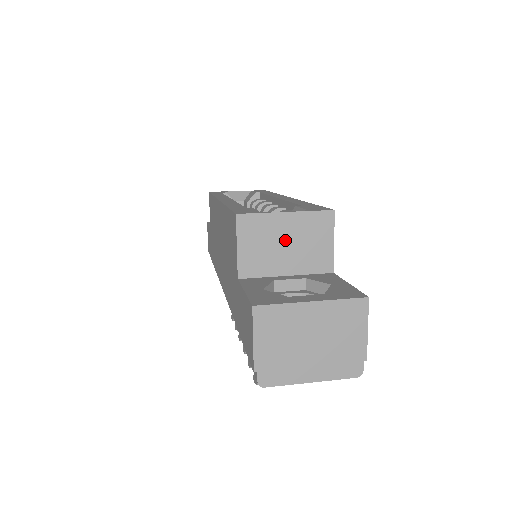
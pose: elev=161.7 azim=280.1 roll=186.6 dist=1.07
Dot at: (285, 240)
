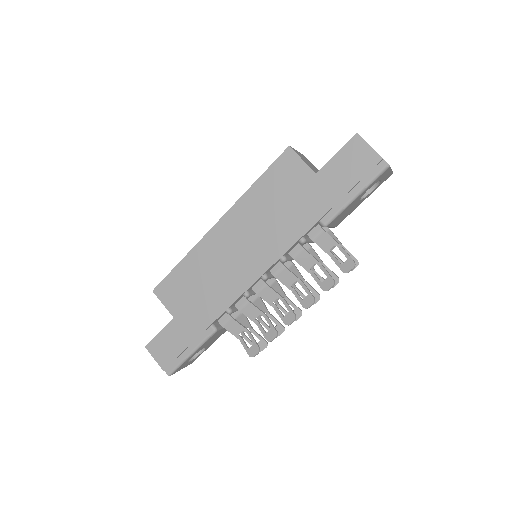
Dot at: (308, 162)
